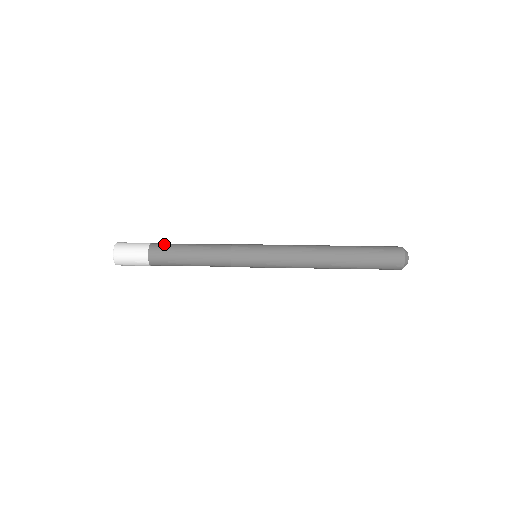
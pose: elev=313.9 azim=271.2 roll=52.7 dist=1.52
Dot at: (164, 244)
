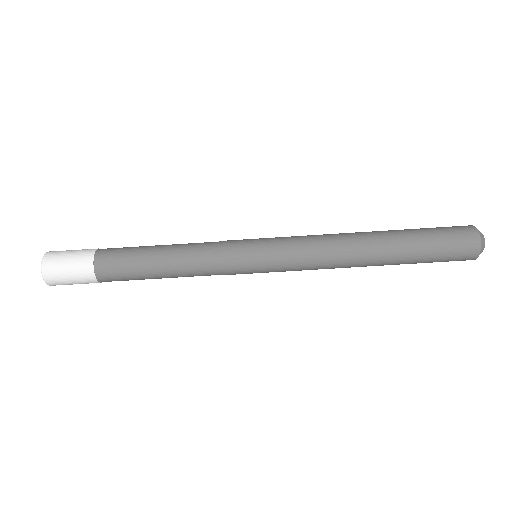
Dot at: (115, 259)
